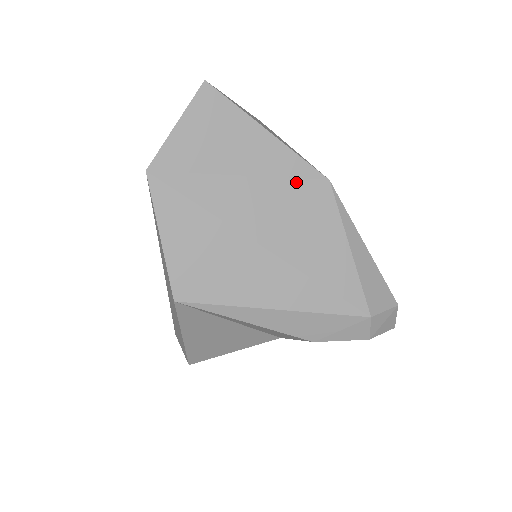
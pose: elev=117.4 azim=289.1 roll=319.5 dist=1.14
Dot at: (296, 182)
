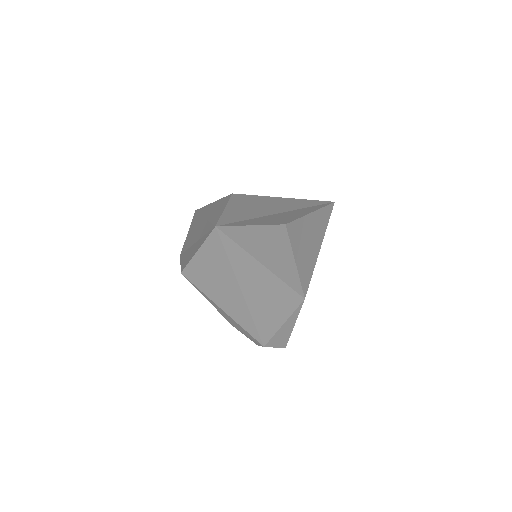
Dot at: (287, 287)
